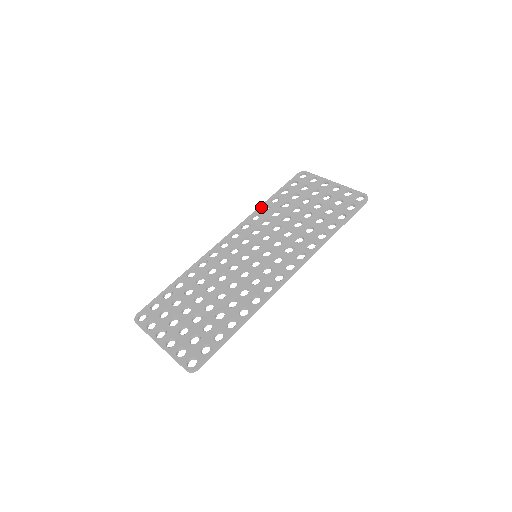
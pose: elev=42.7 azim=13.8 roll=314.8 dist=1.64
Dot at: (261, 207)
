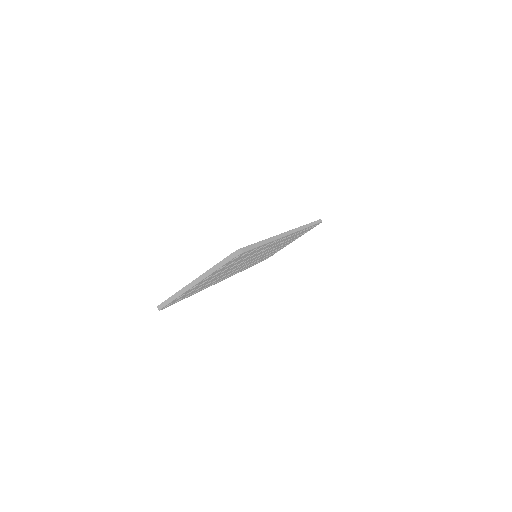
Dot at: occluded
